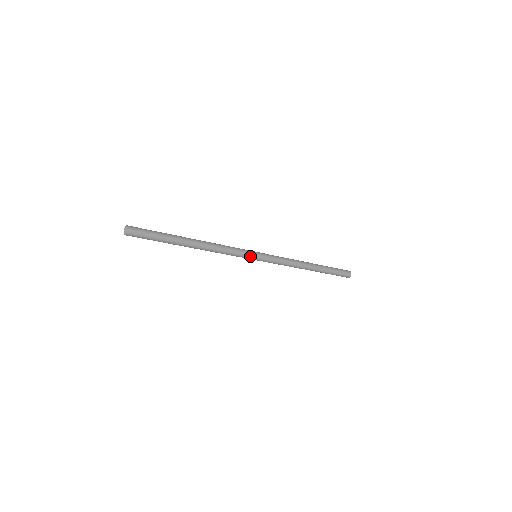
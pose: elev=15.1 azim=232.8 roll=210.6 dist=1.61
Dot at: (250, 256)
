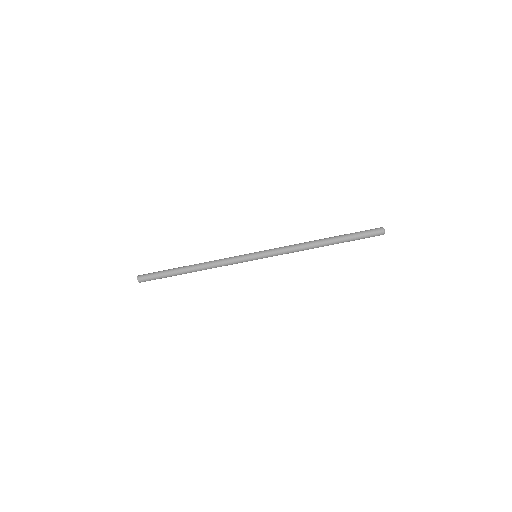
Dot at: (247, 257)
